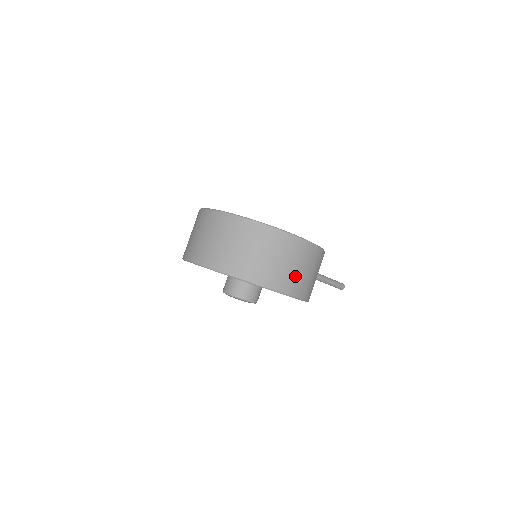
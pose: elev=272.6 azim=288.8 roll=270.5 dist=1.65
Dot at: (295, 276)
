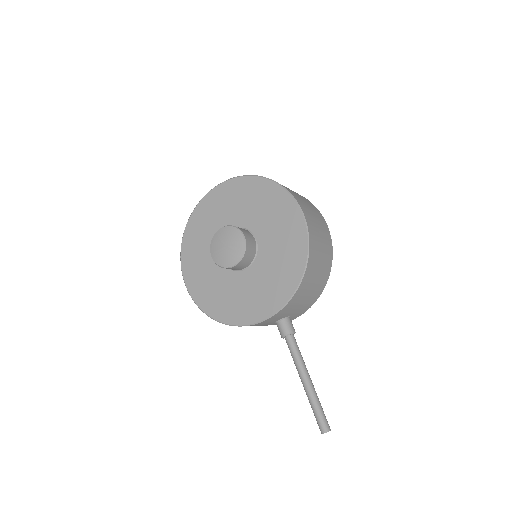
Dot at: (308, 209)
